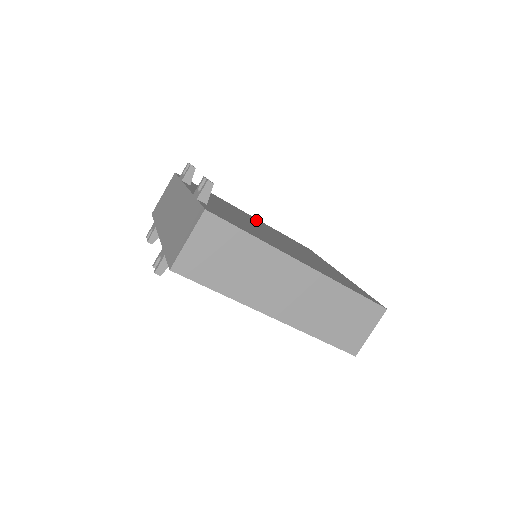
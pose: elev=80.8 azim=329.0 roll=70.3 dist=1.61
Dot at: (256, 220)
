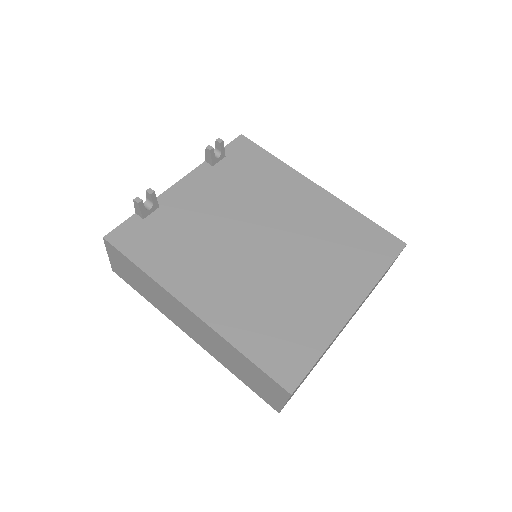
Dot at: (309, 201)
